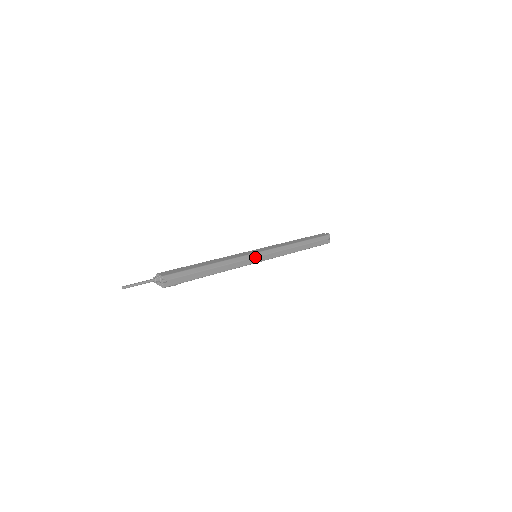
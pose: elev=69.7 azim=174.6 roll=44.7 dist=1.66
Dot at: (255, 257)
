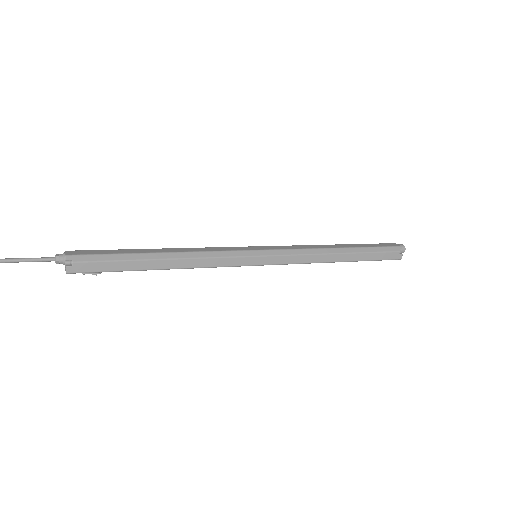
Dot at: (249, 256)
